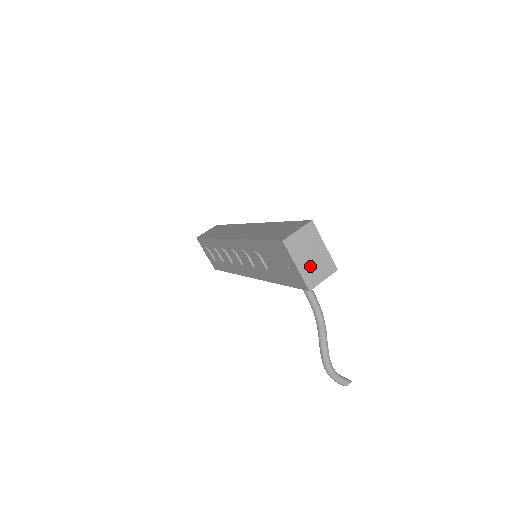
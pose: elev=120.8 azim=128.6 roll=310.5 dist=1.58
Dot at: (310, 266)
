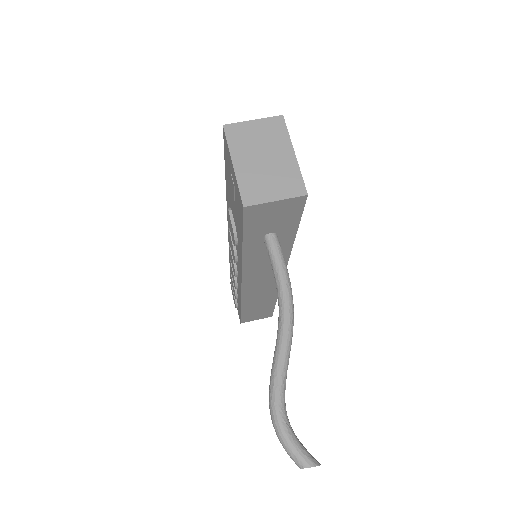
Dot at: (257, 172)
